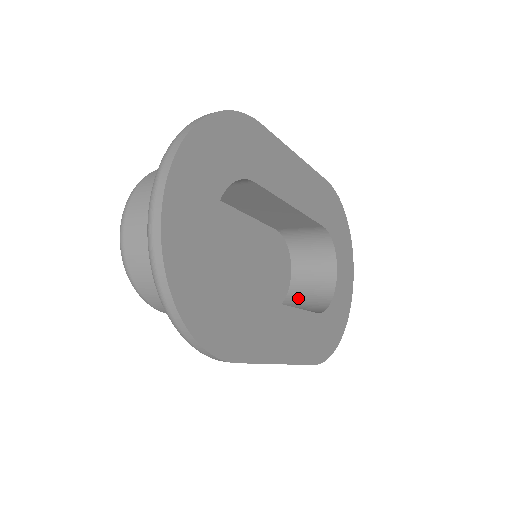
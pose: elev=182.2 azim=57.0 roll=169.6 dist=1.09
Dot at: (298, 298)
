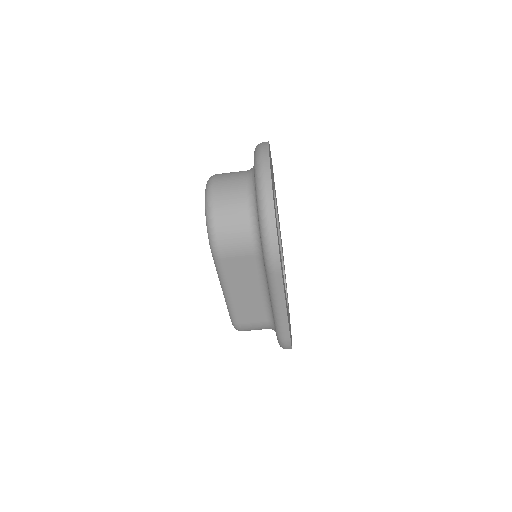
Dot at: occluded
